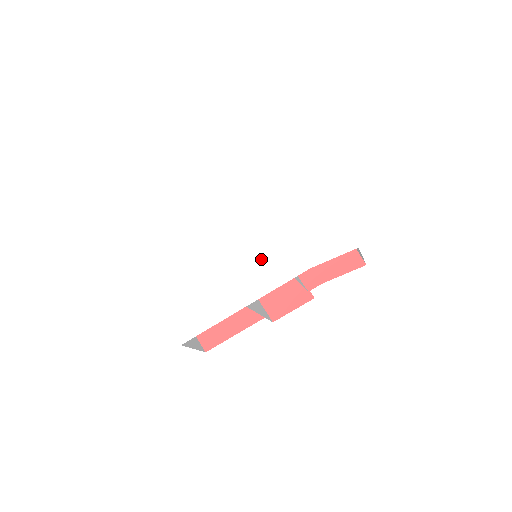
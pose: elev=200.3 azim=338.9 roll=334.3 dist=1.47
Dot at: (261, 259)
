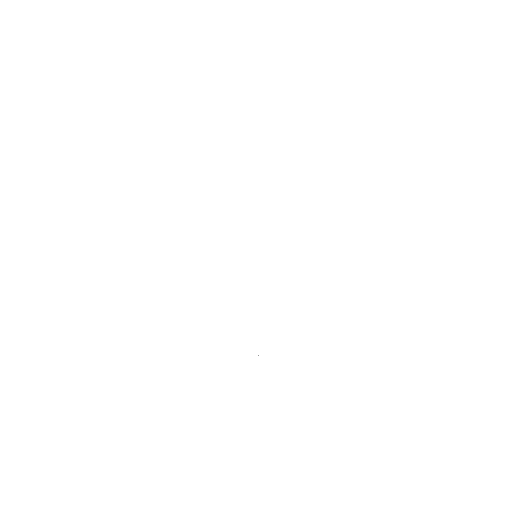
Dot at: (284, 263)
